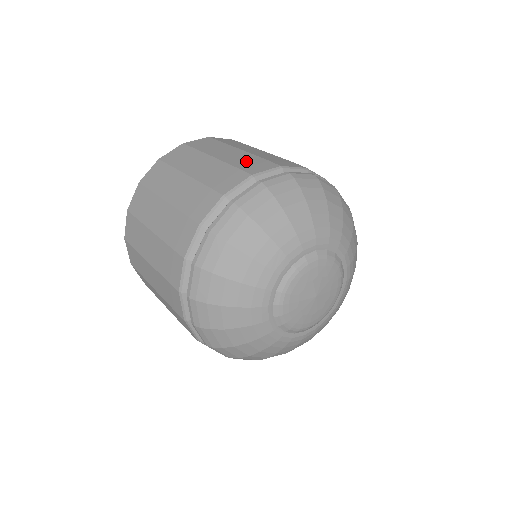
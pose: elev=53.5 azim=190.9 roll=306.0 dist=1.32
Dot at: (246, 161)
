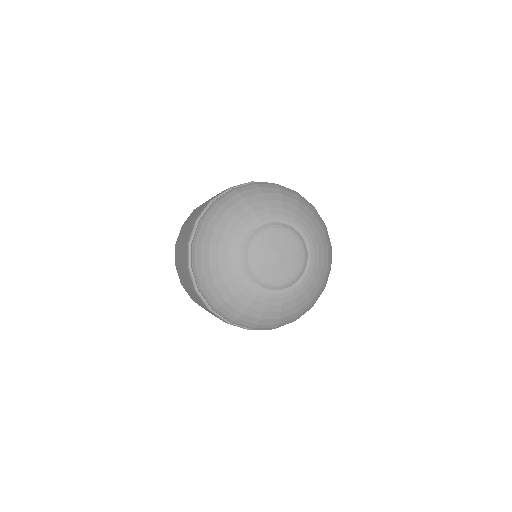
Dot at: occluded
